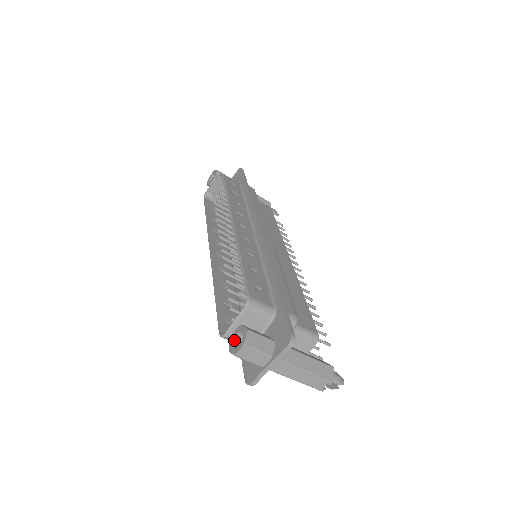
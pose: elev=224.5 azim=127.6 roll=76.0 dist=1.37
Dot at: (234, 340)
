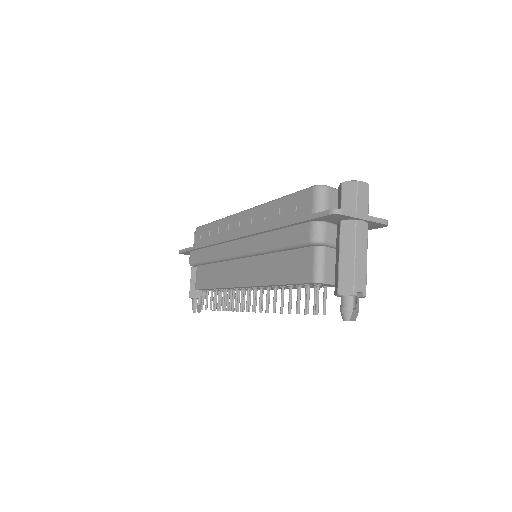
Dot at: occluded
